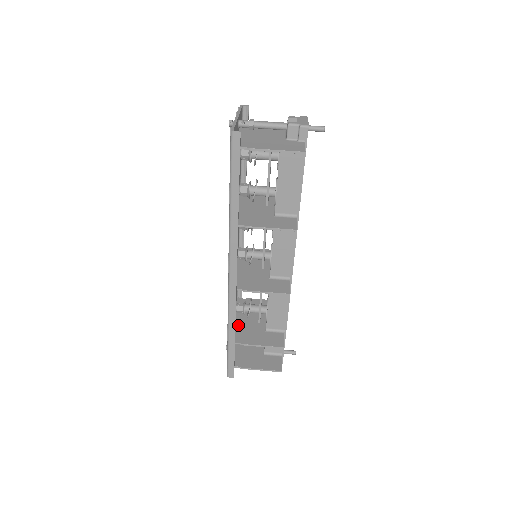
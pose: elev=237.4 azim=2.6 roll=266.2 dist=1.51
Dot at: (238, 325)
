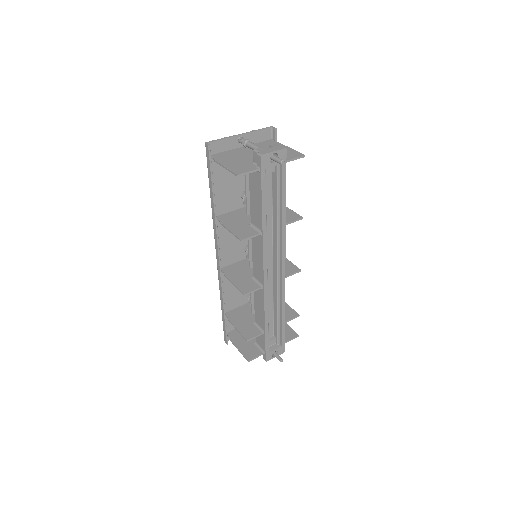
Dot at: (245, 307)
